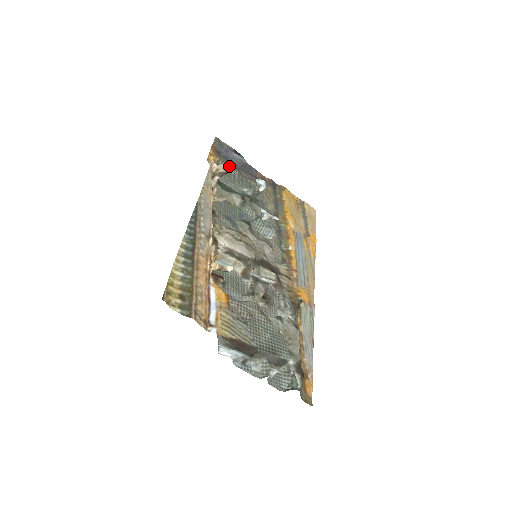
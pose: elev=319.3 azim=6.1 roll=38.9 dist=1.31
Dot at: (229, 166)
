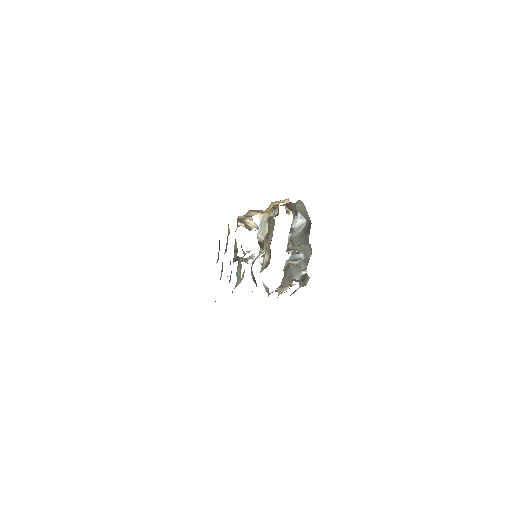
Dot at: (257, 228)
